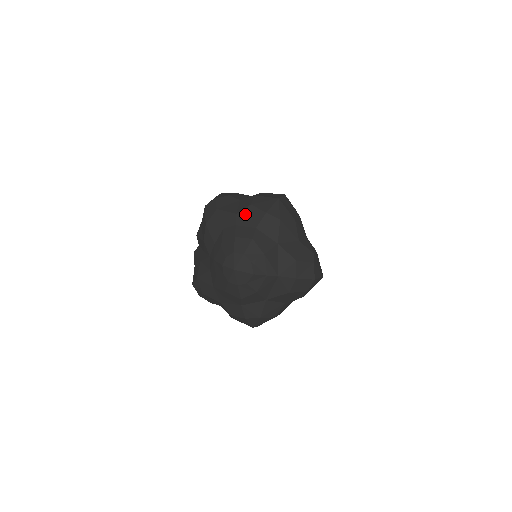
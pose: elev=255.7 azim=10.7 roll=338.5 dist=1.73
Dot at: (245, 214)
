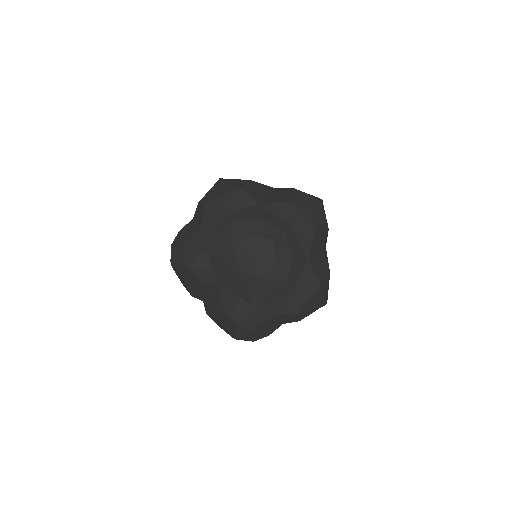
Dot at: (208, 217)
